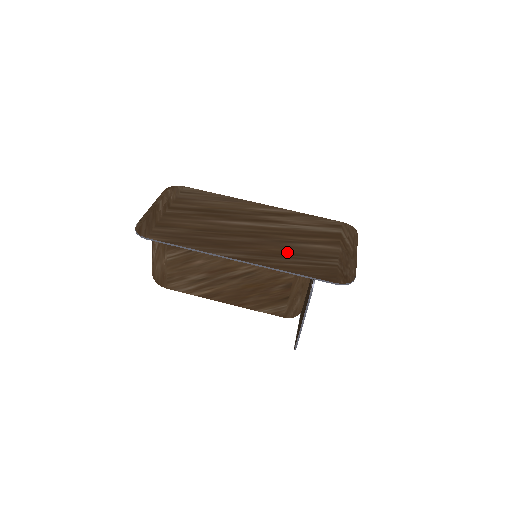
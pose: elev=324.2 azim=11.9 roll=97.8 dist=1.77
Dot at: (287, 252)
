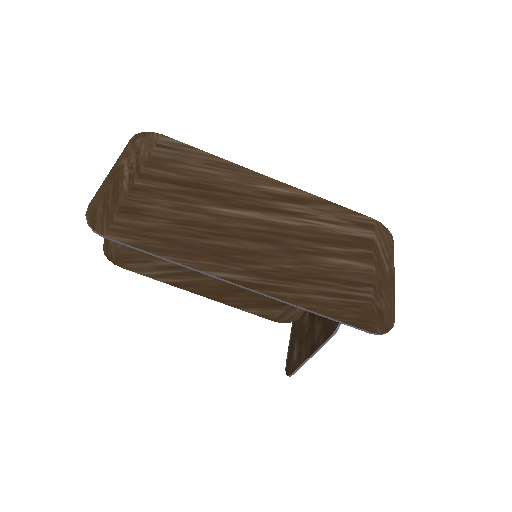
Dot at: (307, 272)
